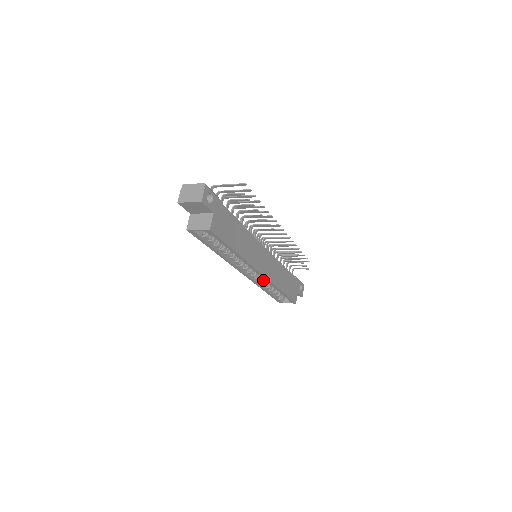
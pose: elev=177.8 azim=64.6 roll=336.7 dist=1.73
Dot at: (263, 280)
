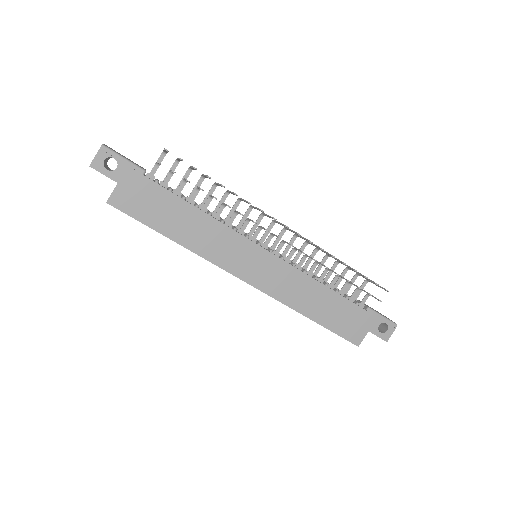
Dot at: occluded
